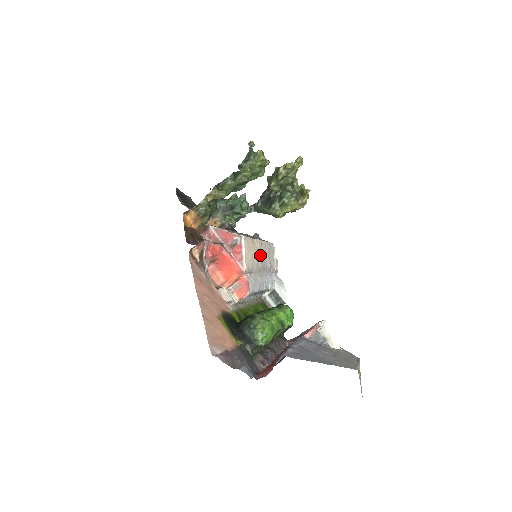
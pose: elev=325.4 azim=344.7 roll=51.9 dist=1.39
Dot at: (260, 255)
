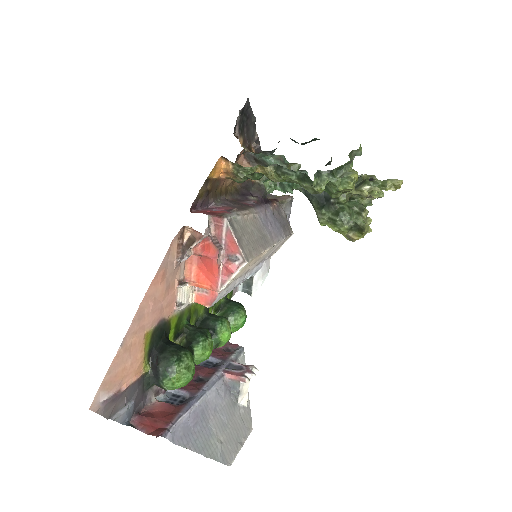
Dot at: (260, 259)
